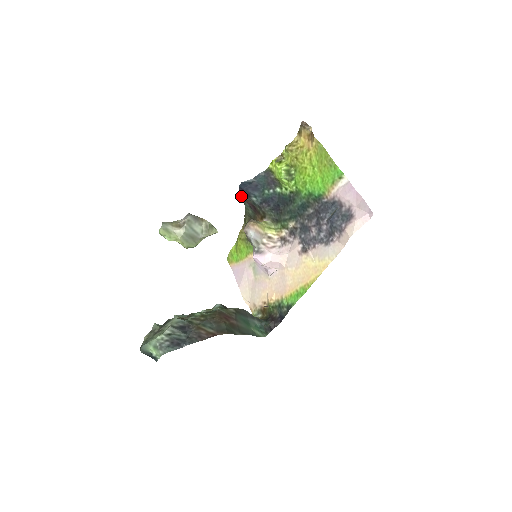
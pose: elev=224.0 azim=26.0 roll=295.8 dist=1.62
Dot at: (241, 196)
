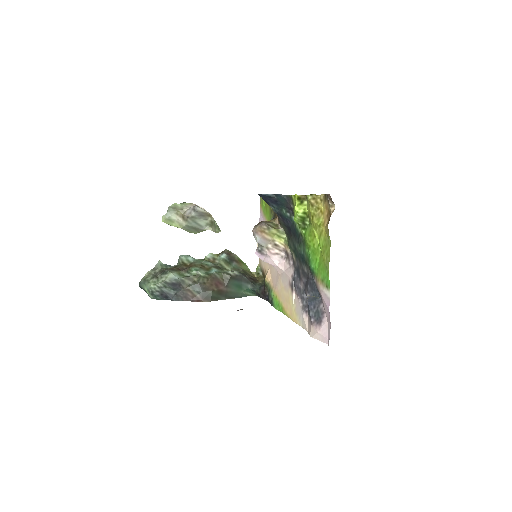
Dot at: occluded
